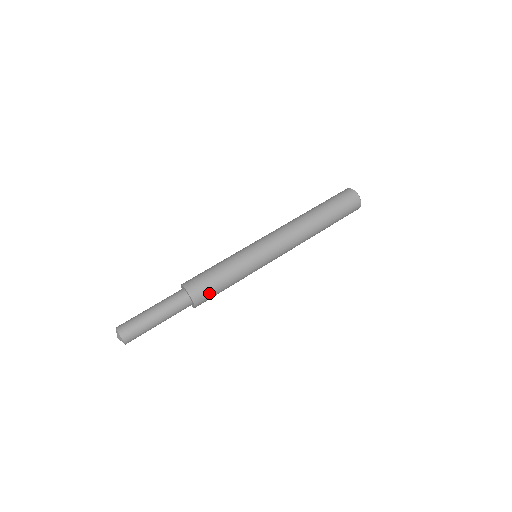
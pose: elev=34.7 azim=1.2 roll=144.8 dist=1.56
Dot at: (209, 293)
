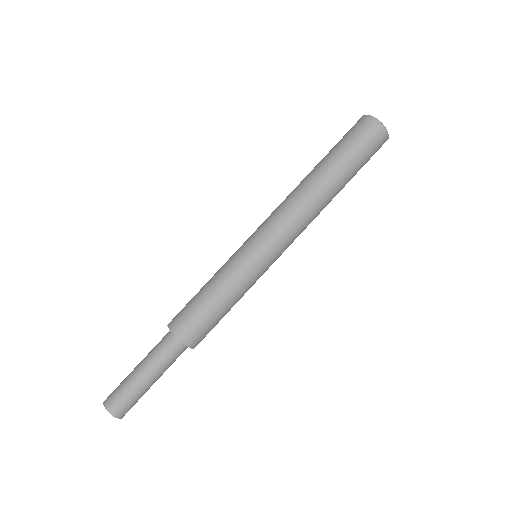
Dot at: occluded
